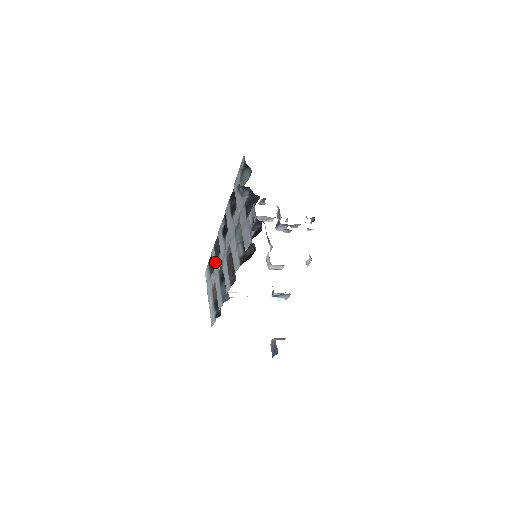
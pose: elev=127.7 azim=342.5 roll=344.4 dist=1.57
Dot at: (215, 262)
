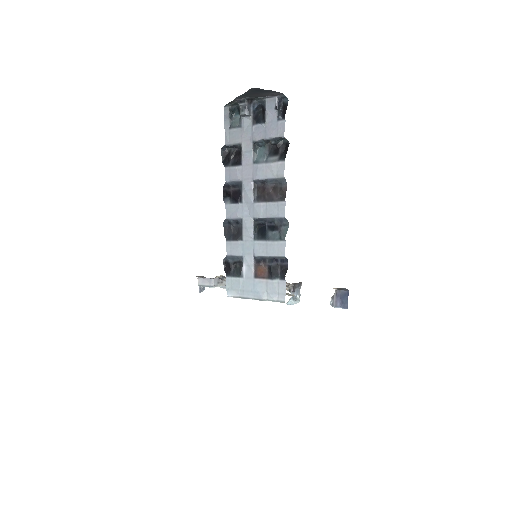
Dot at: (240, 246)
